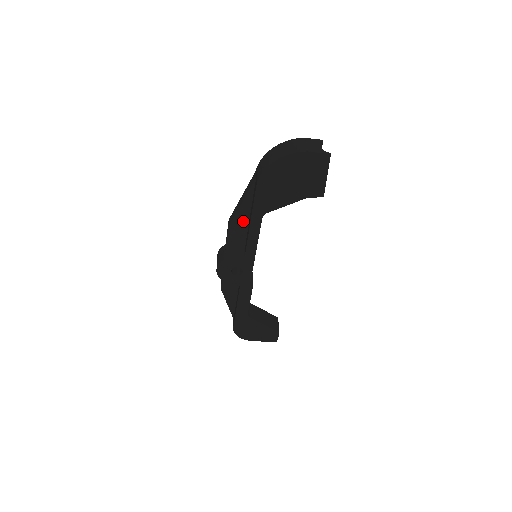
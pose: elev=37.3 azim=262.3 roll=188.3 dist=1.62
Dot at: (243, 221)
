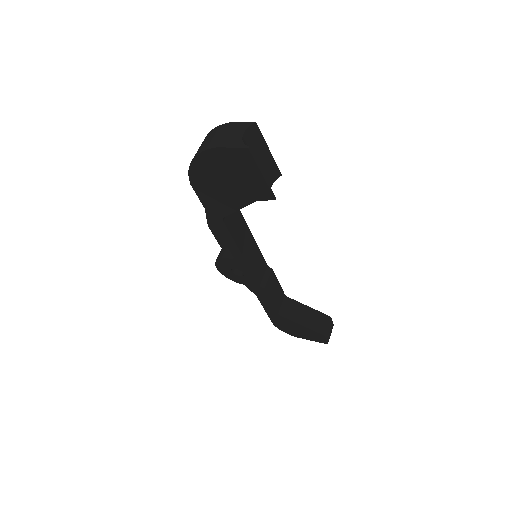
Dot at: occluded
